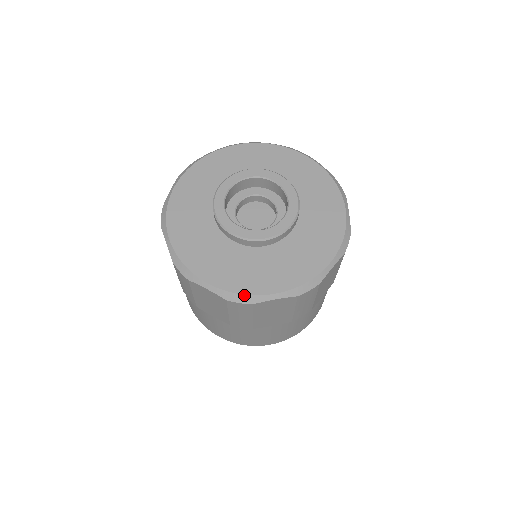
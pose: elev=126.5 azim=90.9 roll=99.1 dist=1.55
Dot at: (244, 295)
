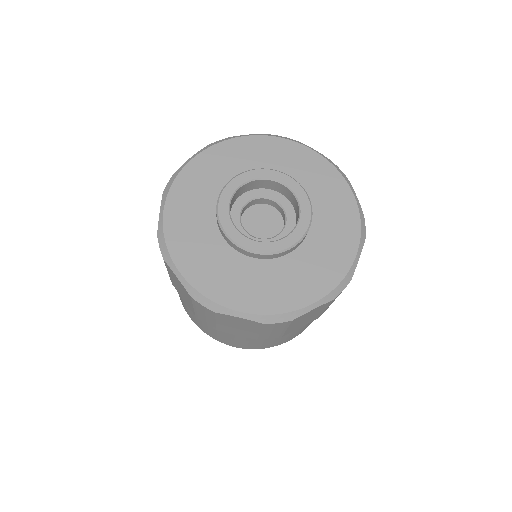
Dot at: (282, 314)
